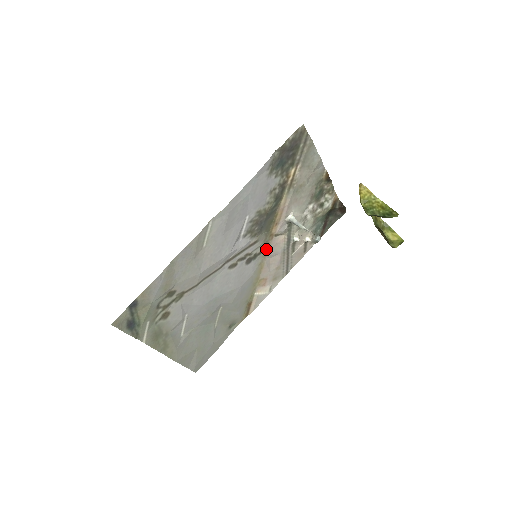
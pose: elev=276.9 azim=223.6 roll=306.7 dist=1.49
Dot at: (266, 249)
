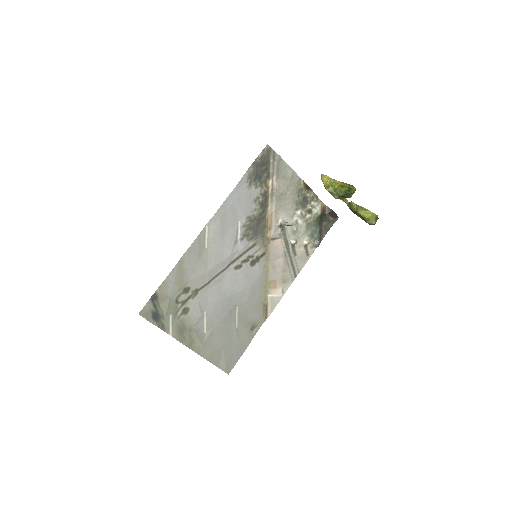
Dot at: (267, 252)
